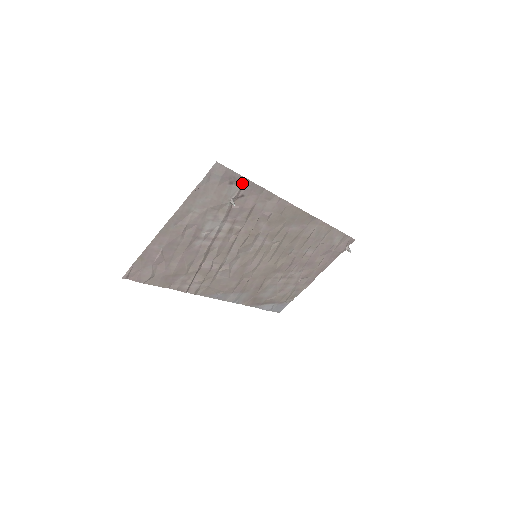
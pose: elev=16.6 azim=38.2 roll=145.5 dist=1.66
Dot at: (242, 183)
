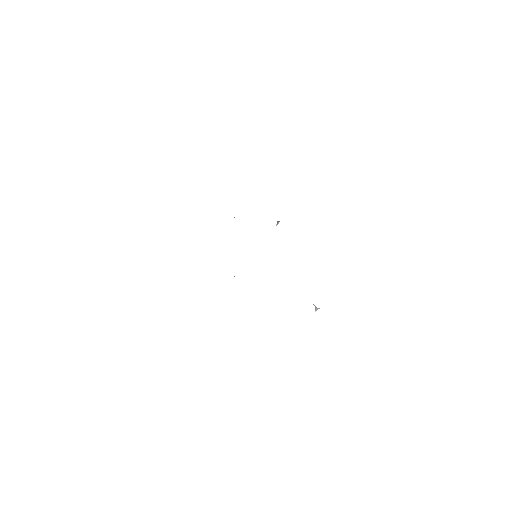
Dot at: occluded
